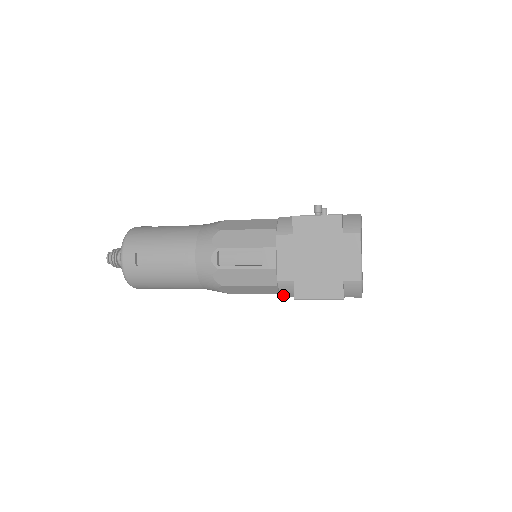
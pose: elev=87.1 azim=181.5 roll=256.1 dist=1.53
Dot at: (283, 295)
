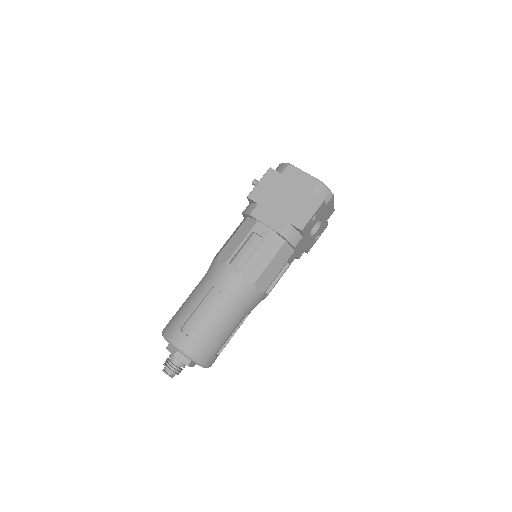
Dot at: (294, 244)
